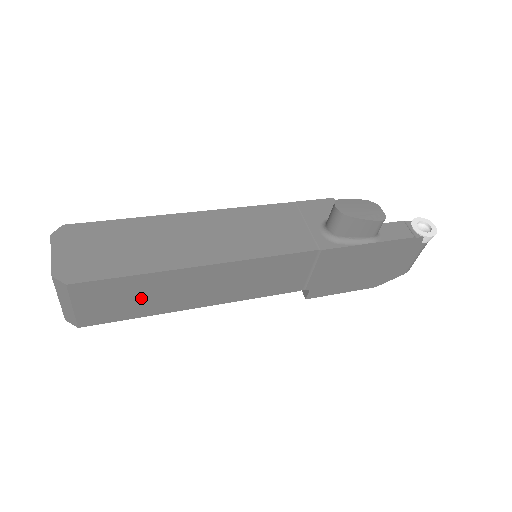
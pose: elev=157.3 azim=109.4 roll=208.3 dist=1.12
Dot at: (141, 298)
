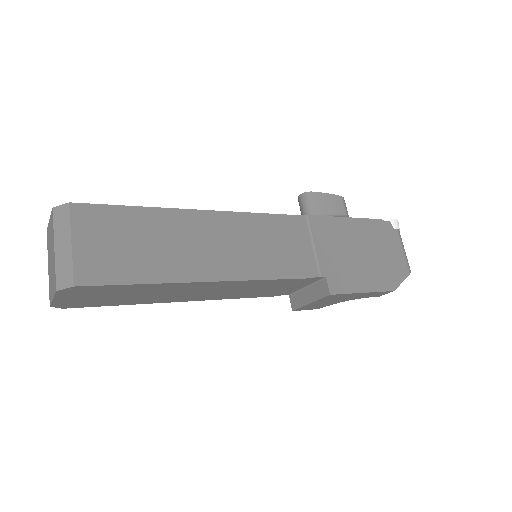
Dot at: (148, 246)
